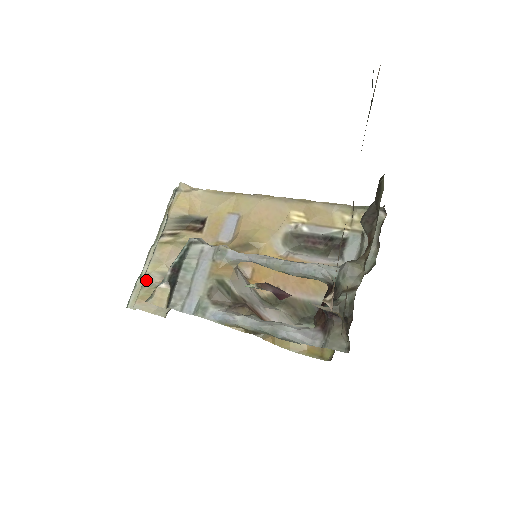
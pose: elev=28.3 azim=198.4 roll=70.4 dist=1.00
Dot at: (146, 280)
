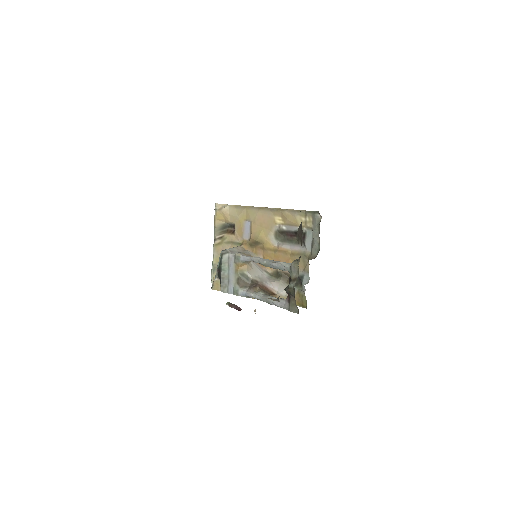
Dot at: (214, 268)
